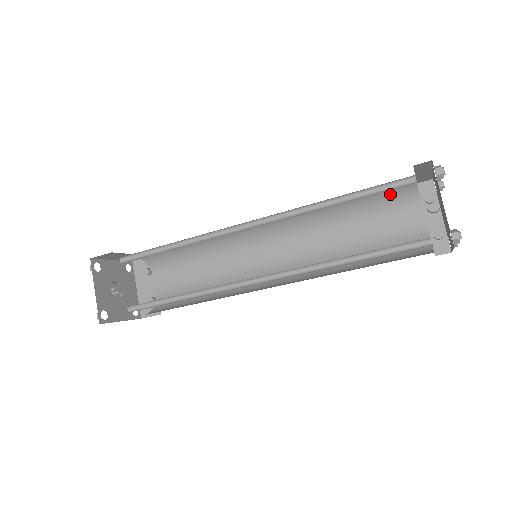
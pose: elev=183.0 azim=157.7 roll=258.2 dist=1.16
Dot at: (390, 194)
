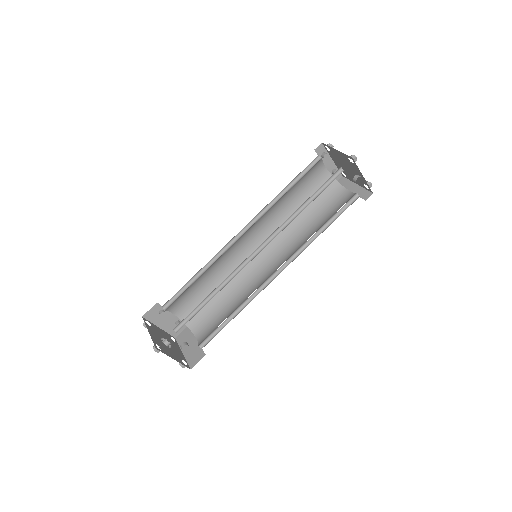
Dot at: (310, 169)
